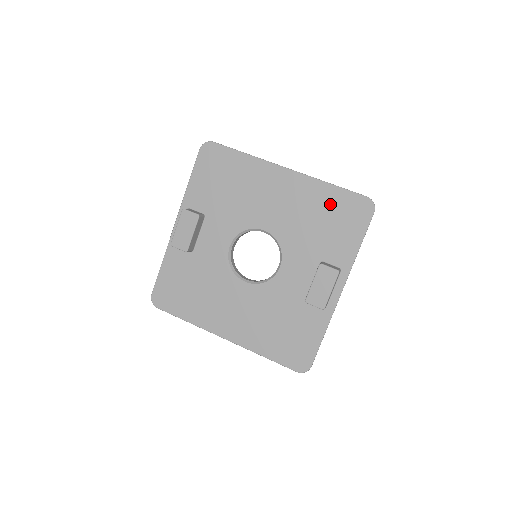
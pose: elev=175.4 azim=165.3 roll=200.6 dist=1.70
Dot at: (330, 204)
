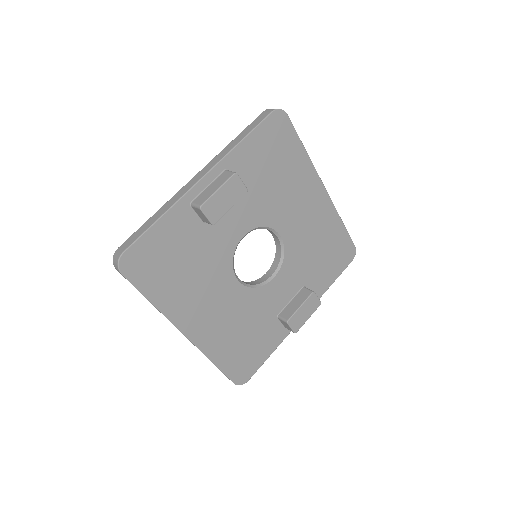
Dot at: (334, 239)
